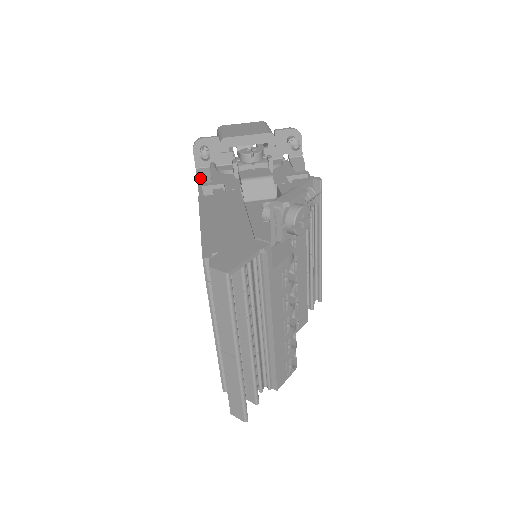
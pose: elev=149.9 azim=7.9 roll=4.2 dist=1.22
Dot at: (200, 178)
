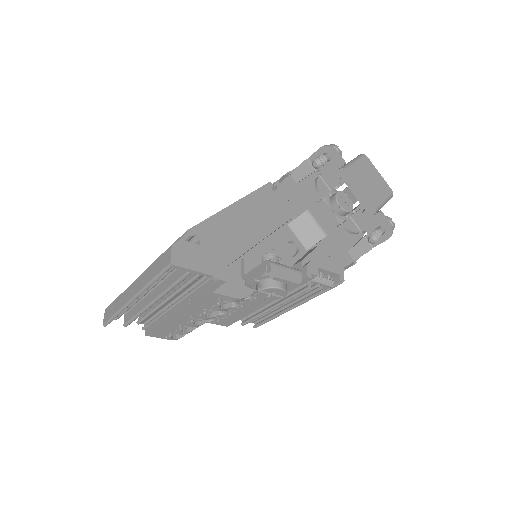
Dot at: (297, 169)
